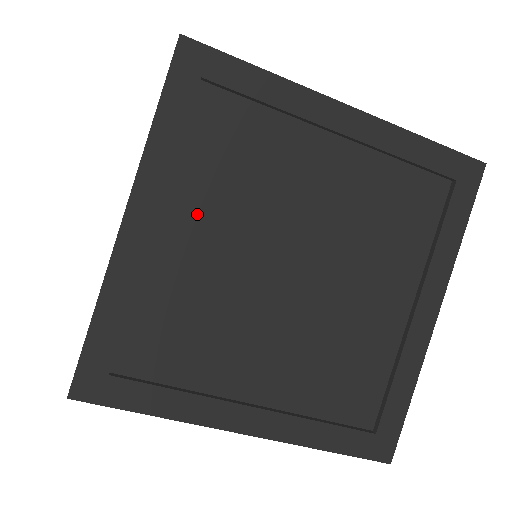
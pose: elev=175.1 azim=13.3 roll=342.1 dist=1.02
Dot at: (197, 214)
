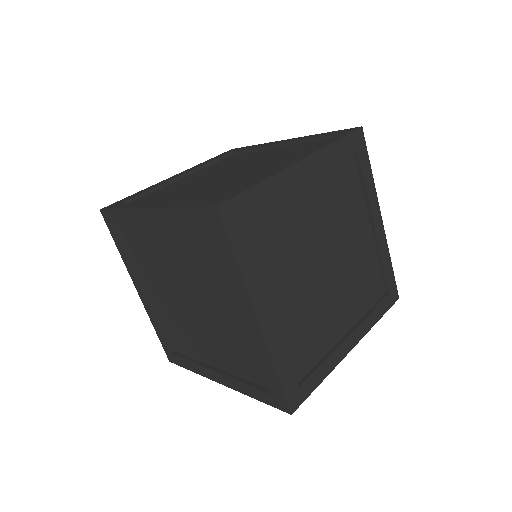
Dot at: (174, 244)
